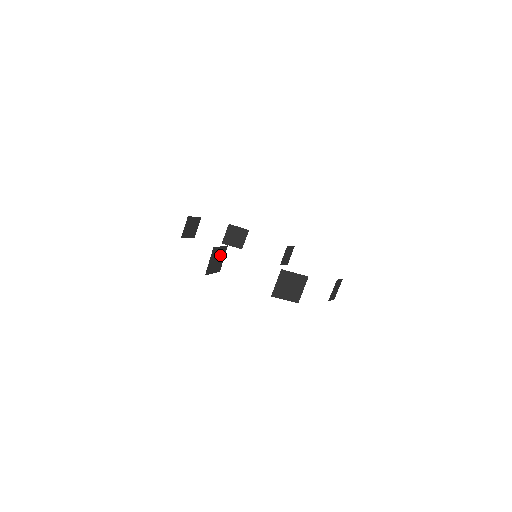
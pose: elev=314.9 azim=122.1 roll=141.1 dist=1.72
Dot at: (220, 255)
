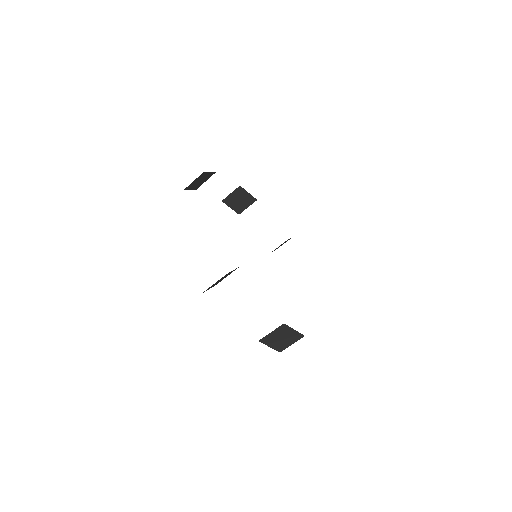
Dot at: (227, 275)
